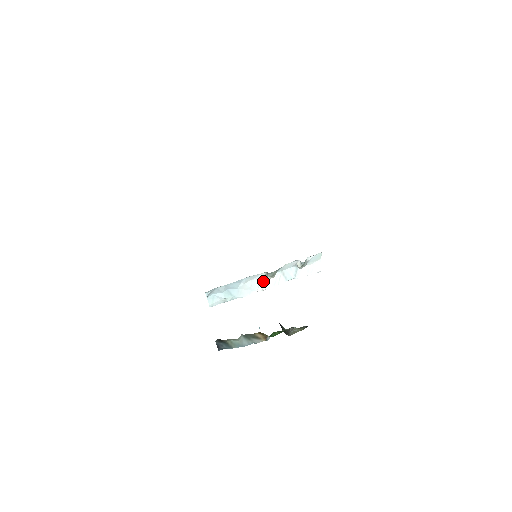
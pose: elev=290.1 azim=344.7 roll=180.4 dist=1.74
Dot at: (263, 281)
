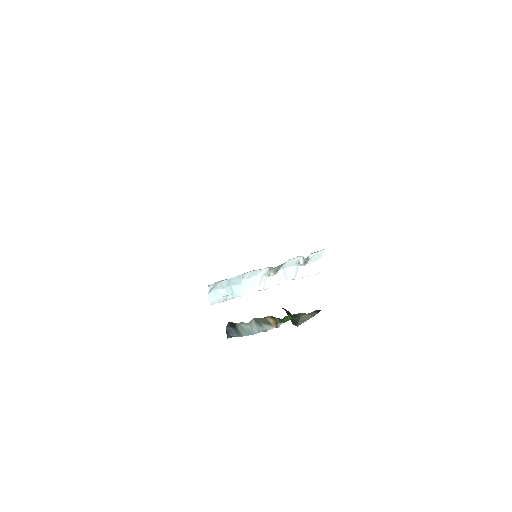
Dot at: (265, 279)
